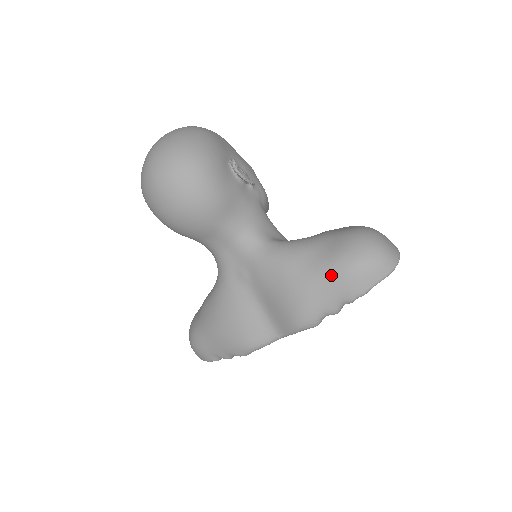
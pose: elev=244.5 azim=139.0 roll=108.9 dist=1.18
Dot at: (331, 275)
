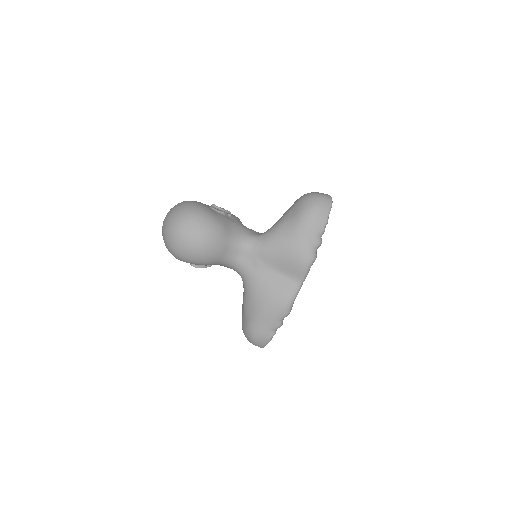
Dot at: (304, 224)
